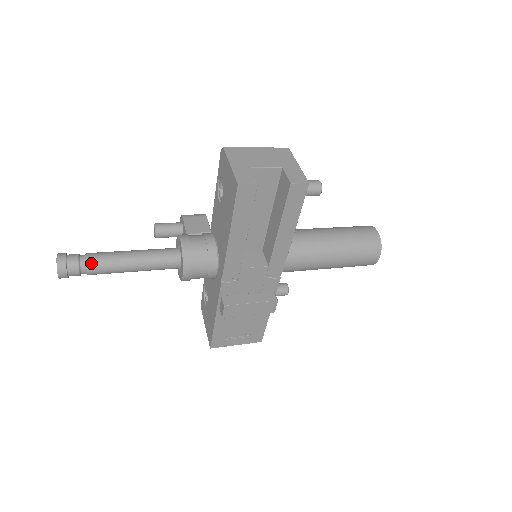
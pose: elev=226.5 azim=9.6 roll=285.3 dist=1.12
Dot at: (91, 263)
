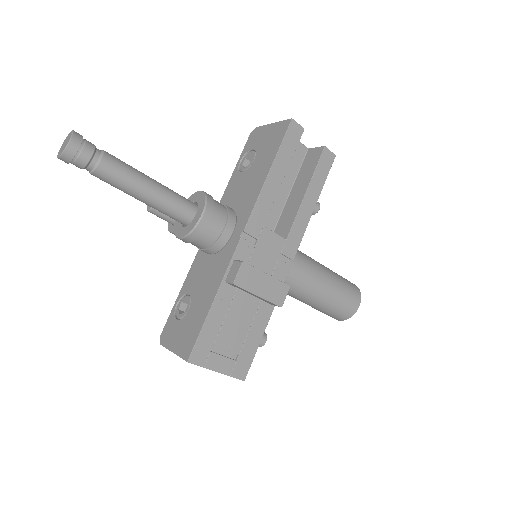
Dot at: (109, 155)
